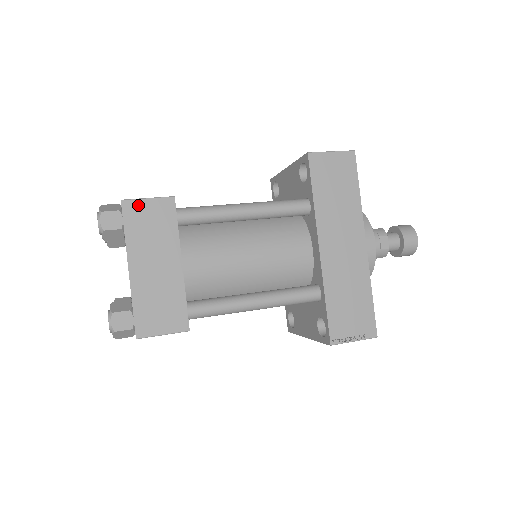
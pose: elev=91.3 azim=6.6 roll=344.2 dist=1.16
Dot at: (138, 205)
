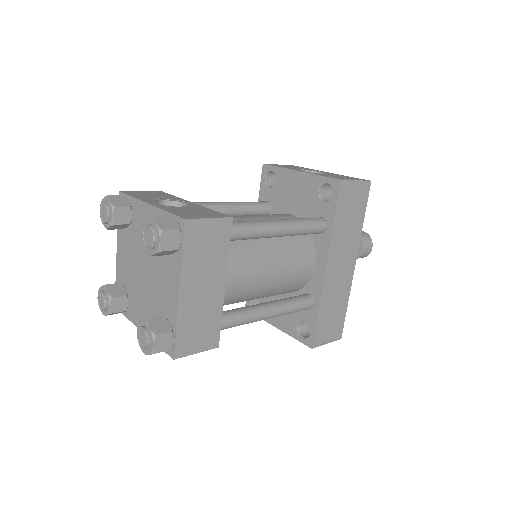
Dot at: (199, 226)
